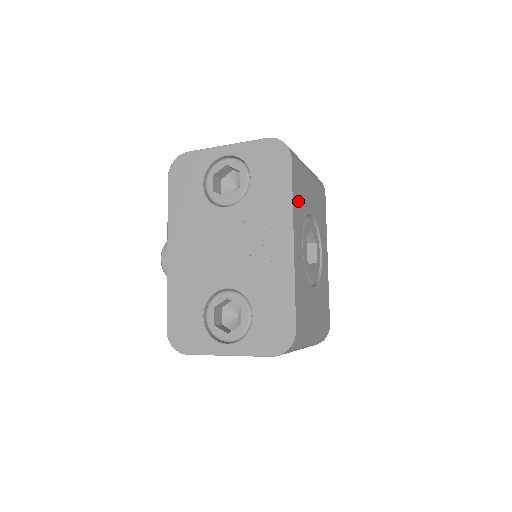
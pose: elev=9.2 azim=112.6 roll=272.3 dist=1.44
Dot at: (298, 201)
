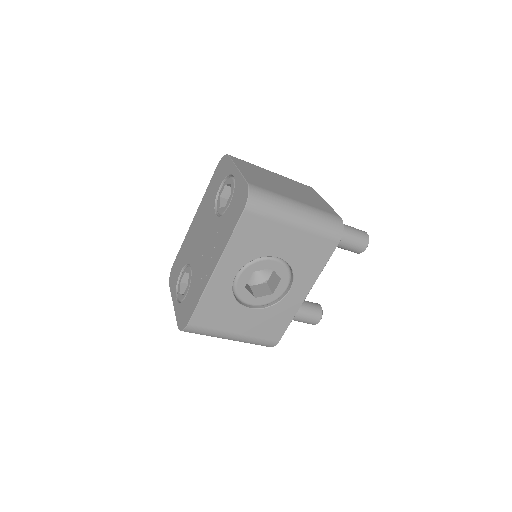
Dot at: (244, 244)
